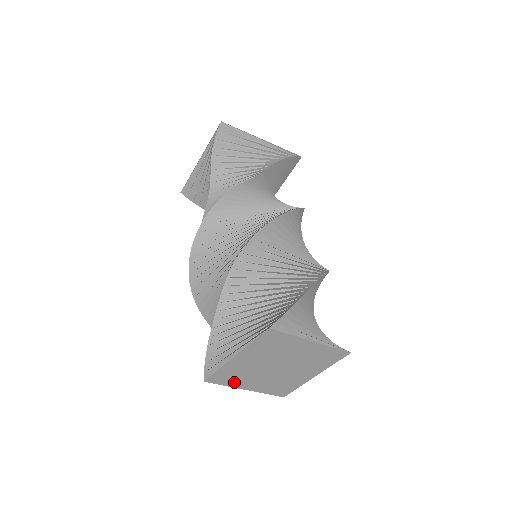
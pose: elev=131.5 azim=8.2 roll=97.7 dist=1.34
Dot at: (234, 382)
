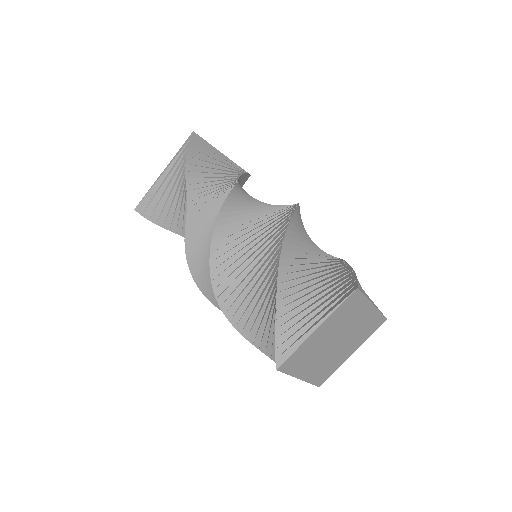
Dot at: (297, 368)
